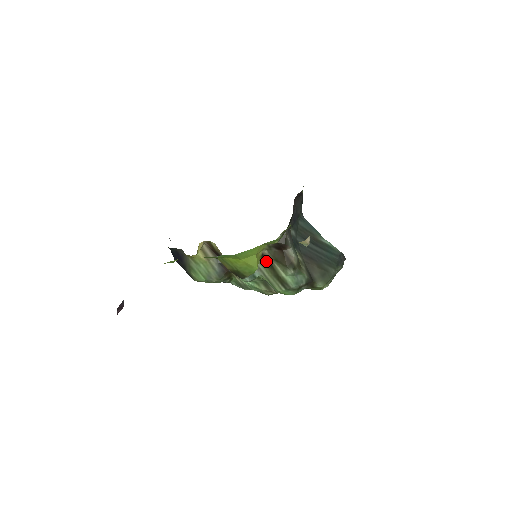
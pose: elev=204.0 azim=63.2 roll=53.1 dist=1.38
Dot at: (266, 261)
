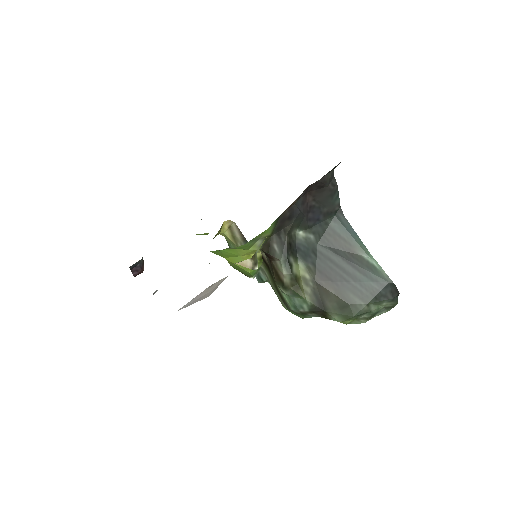
Dot at: (267, 266)
